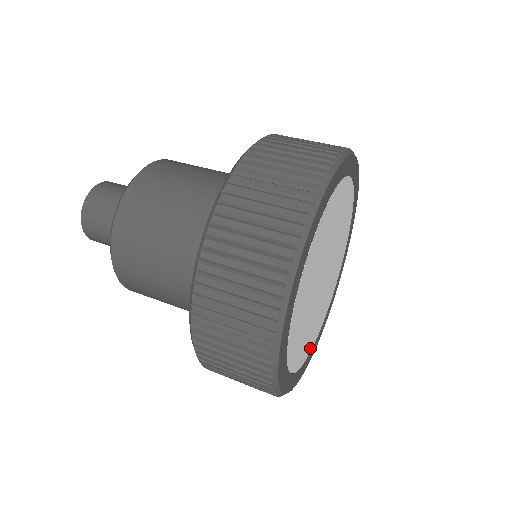
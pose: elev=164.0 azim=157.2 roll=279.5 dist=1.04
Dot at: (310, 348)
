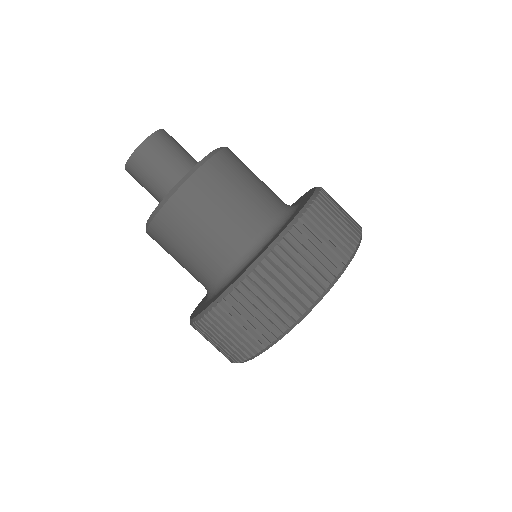
Dot at: occluded
